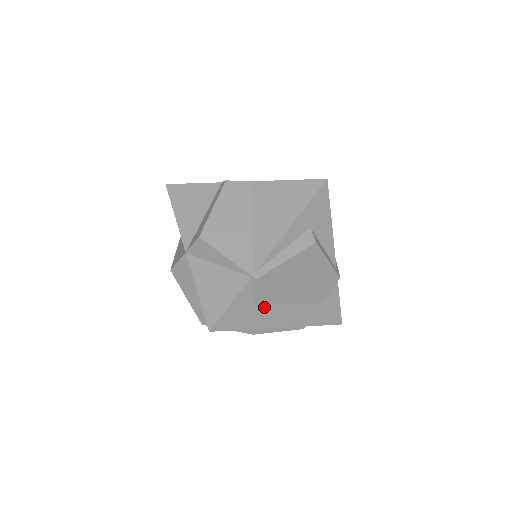
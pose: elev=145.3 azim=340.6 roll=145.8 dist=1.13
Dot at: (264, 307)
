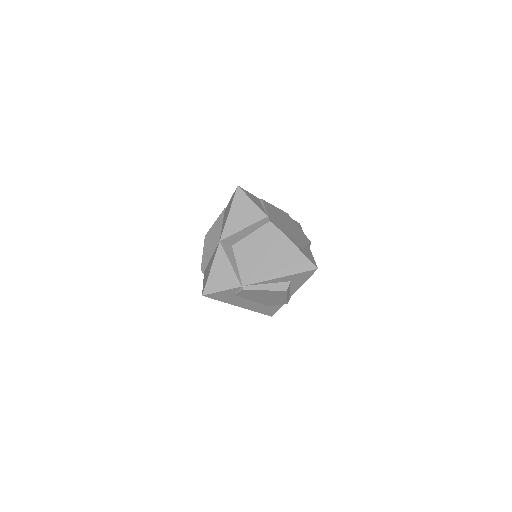
Dot at: (238, 297)
